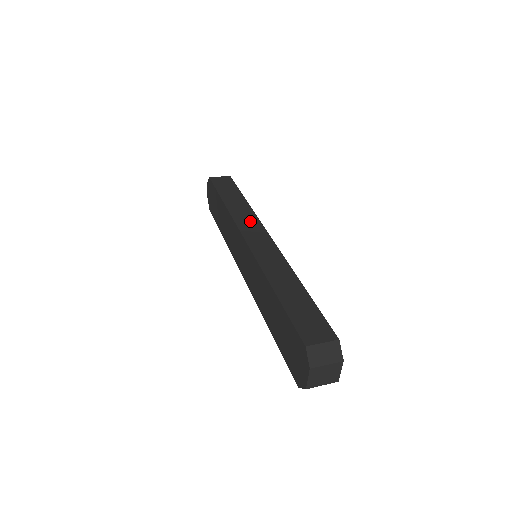
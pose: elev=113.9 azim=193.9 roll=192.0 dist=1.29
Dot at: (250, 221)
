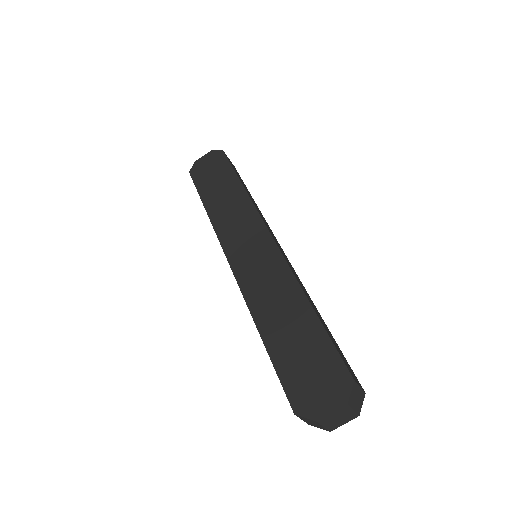
Dot at: occluded
